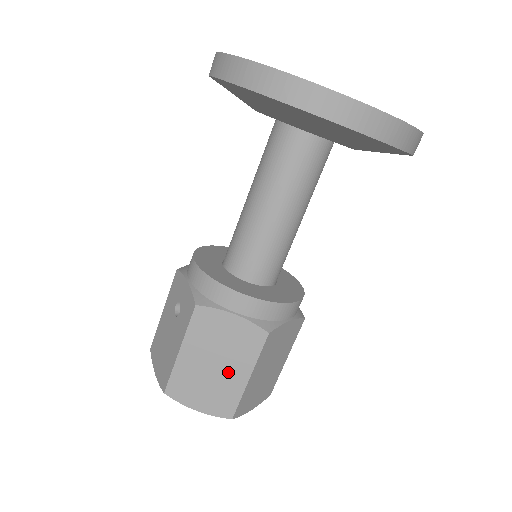
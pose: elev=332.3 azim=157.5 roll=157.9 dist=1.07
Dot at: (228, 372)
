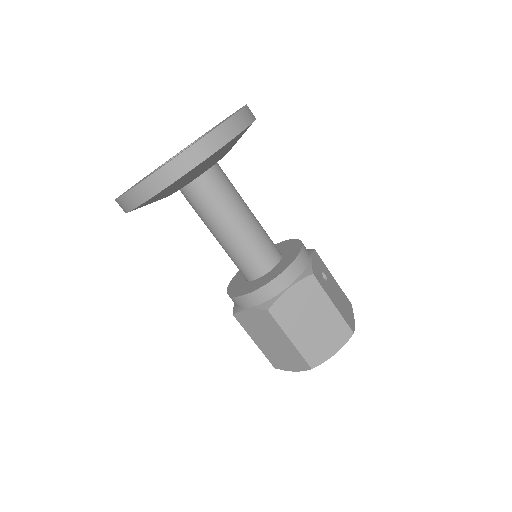
Dot at: (280, 343)
